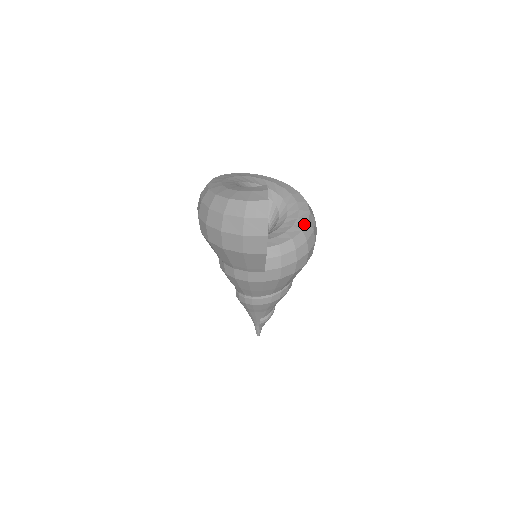
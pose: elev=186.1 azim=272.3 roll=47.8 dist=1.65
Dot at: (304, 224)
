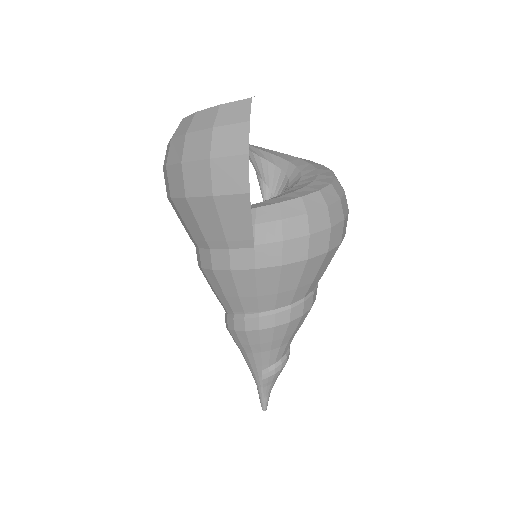
Dot at: (324, 185)
